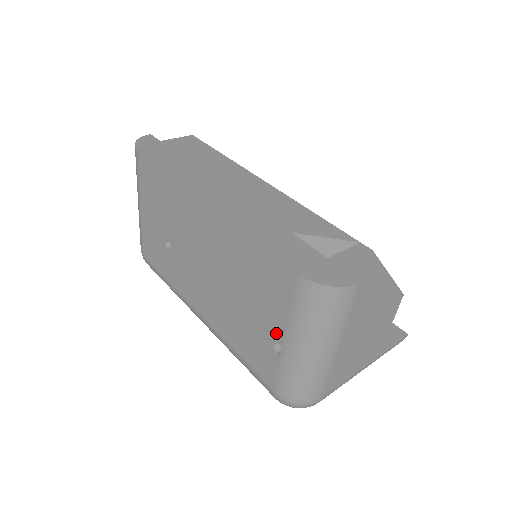
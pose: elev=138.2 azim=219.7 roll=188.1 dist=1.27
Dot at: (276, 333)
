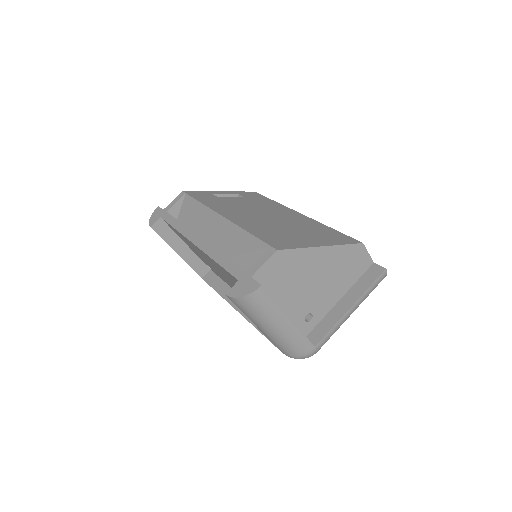
Dot at: occluded
